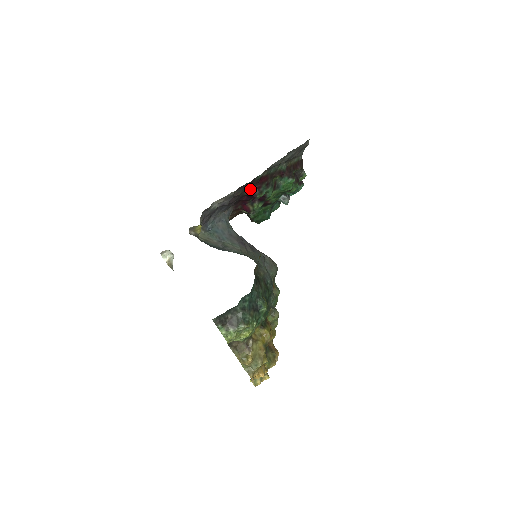
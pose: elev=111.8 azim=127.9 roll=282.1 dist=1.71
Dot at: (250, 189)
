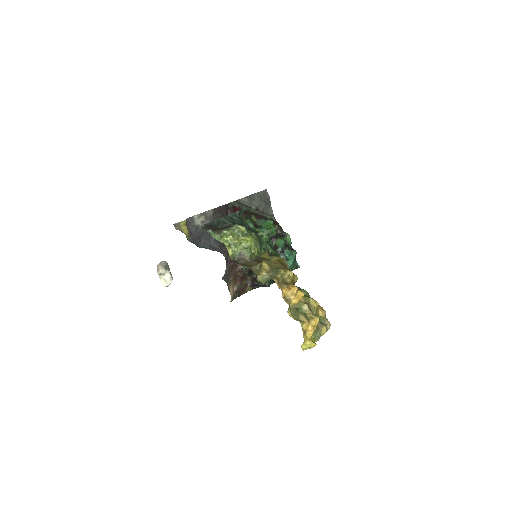
Dot at: occluded
